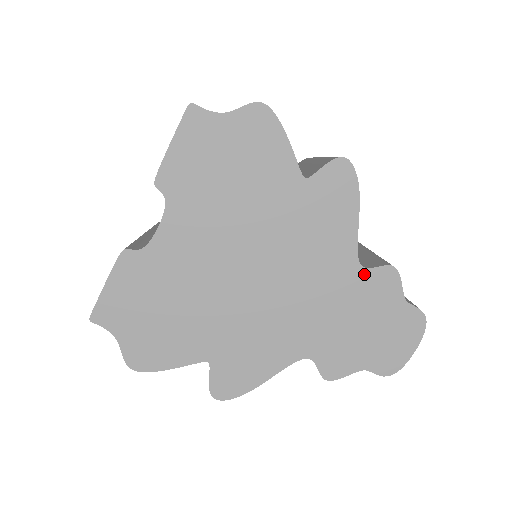
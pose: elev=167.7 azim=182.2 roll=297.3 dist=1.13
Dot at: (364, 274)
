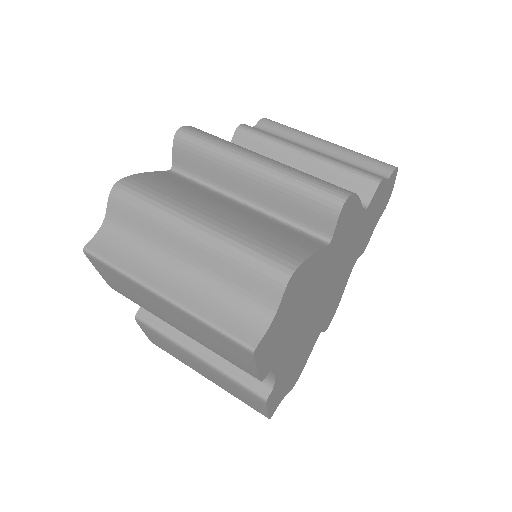
Dot at: (369, 208)
